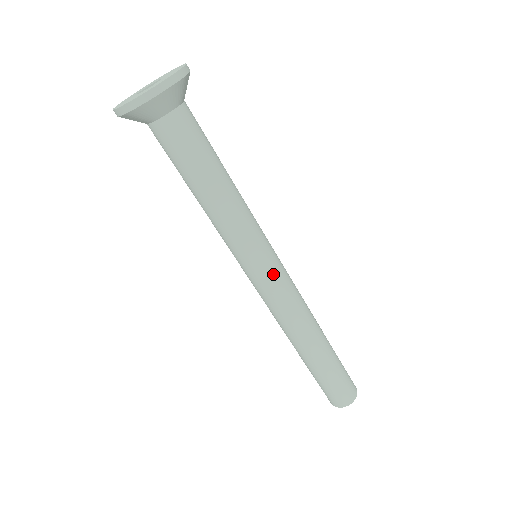
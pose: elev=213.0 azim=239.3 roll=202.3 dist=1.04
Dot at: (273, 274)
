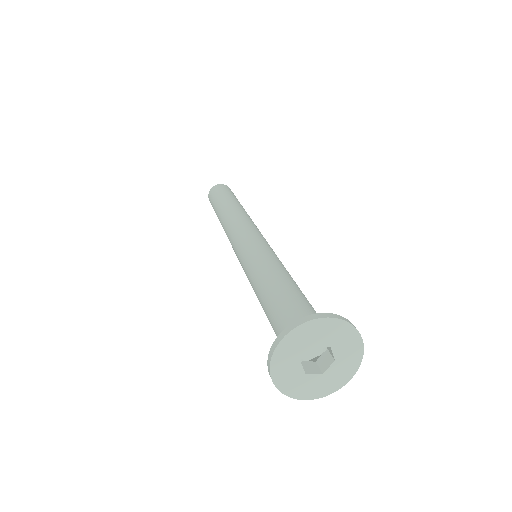
Dot at: occluded
